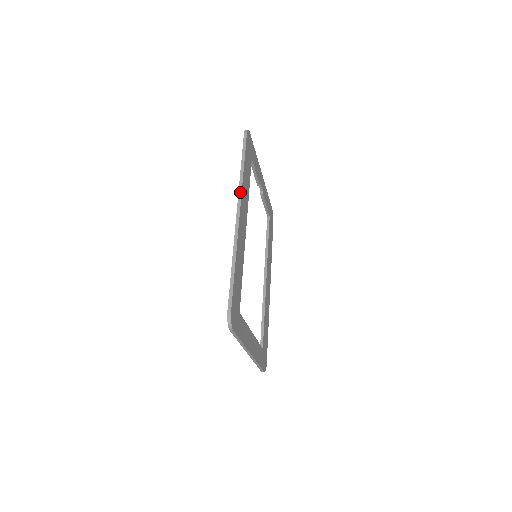
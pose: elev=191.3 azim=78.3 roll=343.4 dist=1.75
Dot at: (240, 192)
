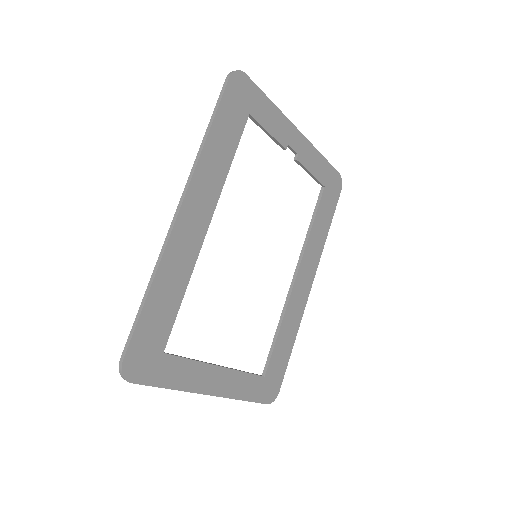
Dot at: (190, 176)
